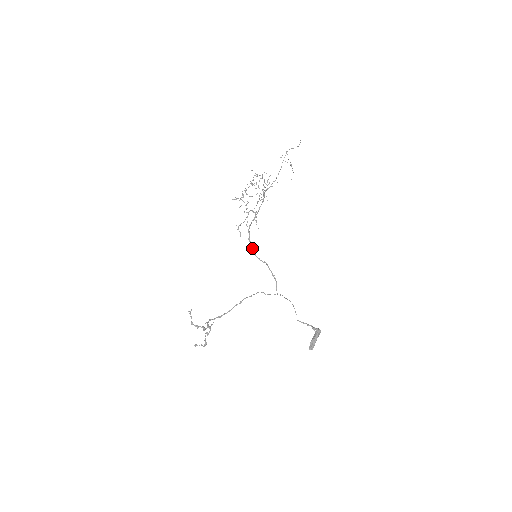
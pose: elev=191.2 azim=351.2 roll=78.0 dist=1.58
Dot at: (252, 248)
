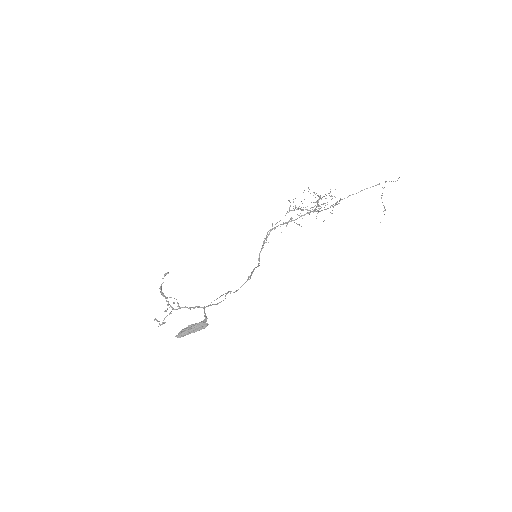
Dot at: (261, 249)
